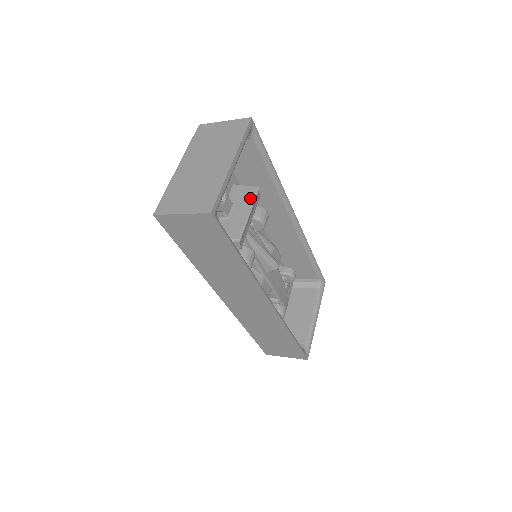
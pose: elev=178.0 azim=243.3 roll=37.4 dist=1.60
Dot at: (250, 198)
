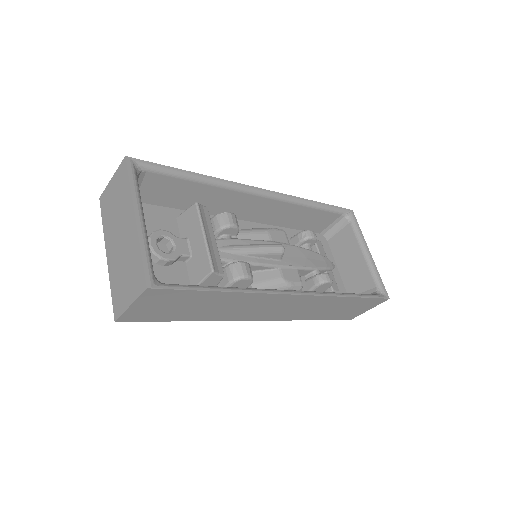
Dot at: (196, 221)
